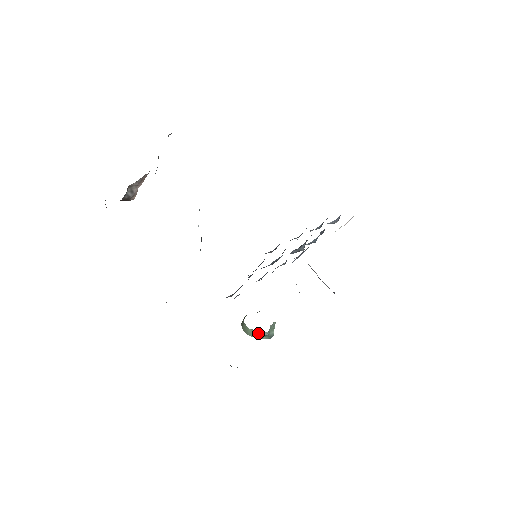
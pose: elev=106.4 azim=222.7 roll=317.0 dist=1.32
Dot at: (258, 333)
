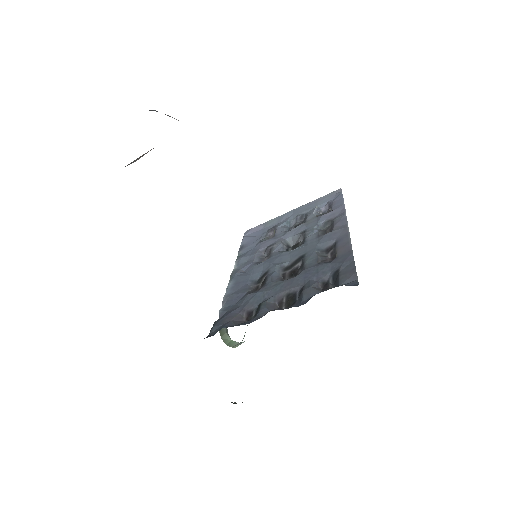
Dot at: (238, 343)
